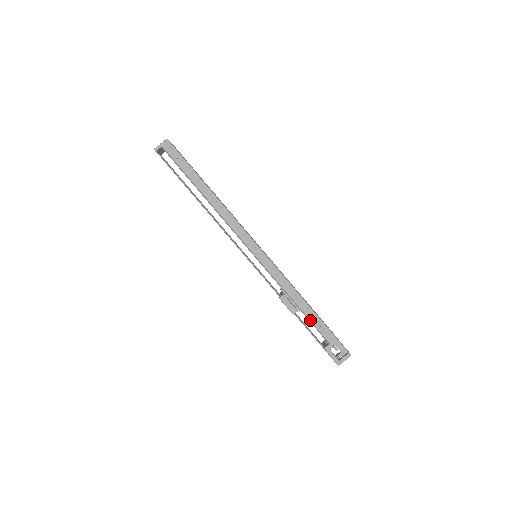
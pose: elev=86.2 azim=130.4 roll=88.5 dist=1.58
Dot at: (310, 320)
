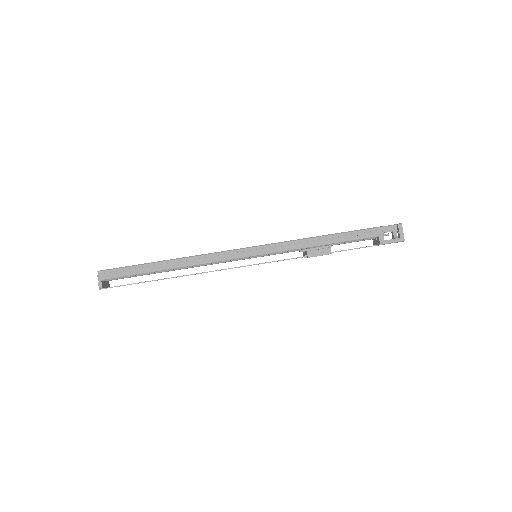
Dot at: (346, 241)
